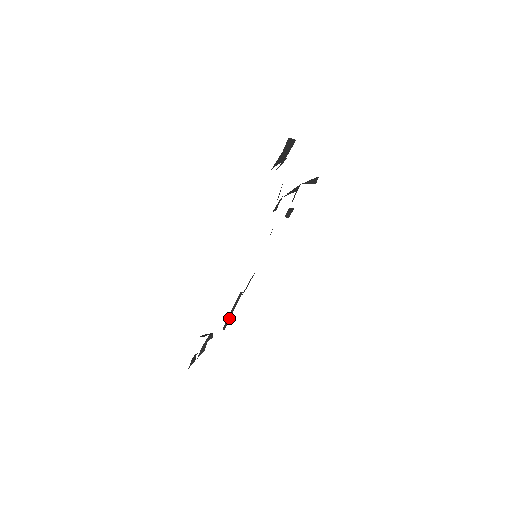
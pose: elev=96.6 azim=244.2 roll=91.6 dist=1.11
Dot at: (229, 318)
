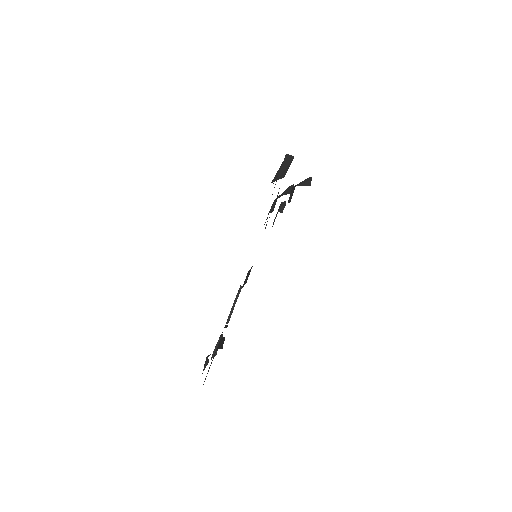
Dot at: (232, 312)
